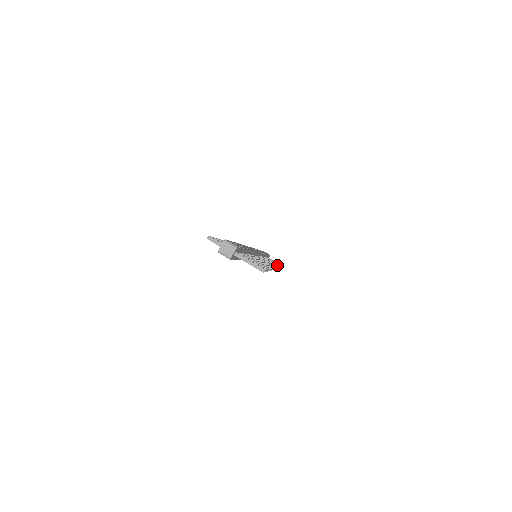
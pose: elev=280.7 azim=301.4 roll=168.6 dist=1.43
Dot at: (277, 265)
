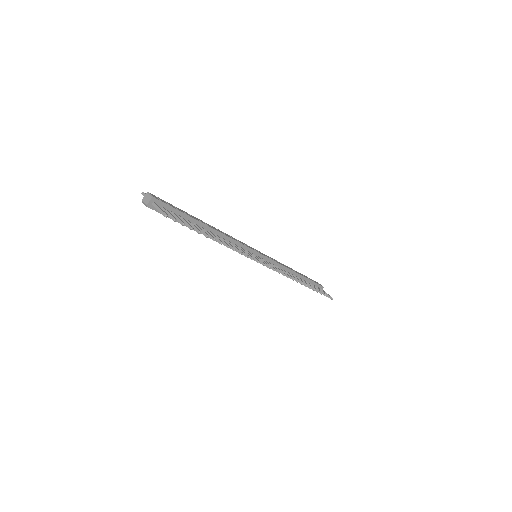
Dot at: (296, 279)
